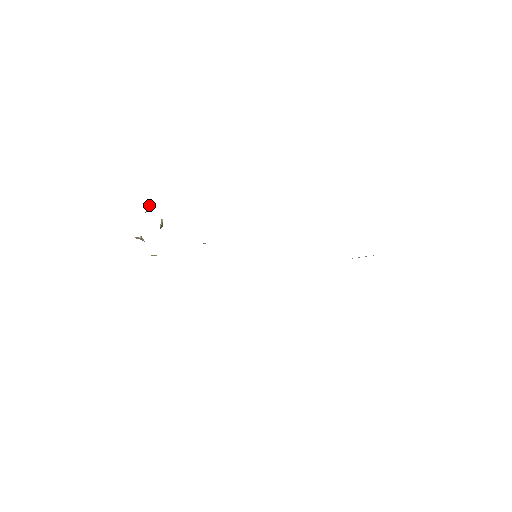
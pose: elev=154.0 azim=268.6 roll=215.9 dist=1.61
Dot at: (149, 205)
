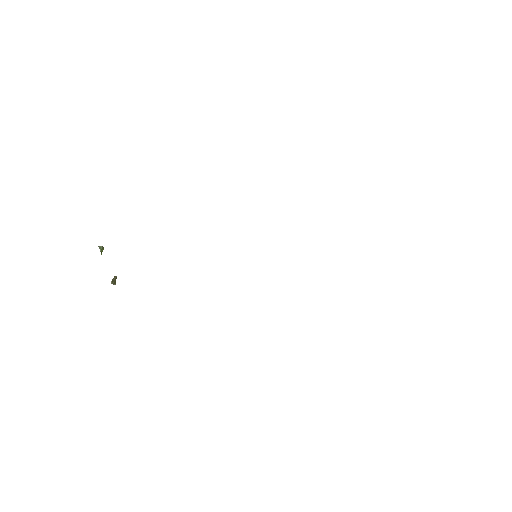
Dot at: occluded
